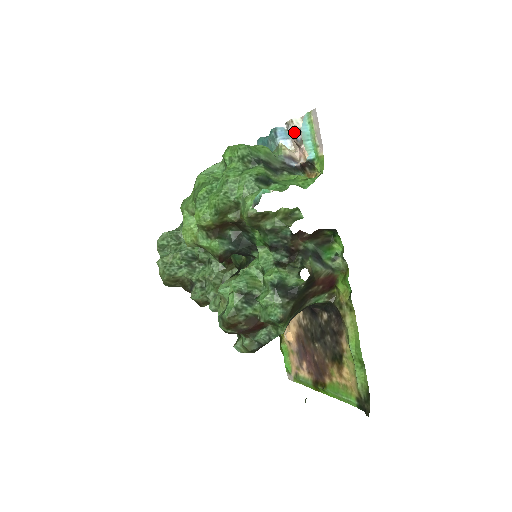
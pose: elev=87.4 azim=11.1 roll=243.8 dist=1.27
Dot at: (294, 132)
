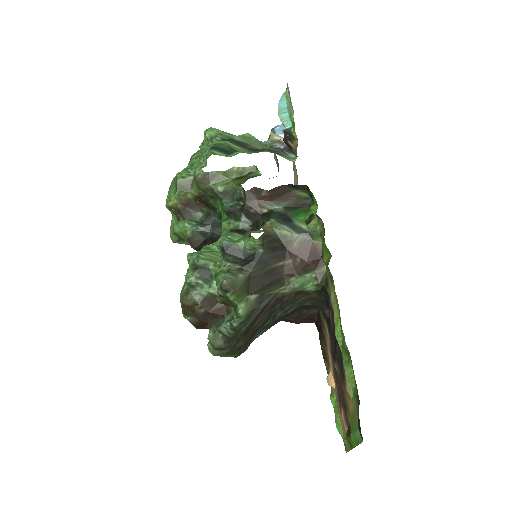
Dot at: occluded
